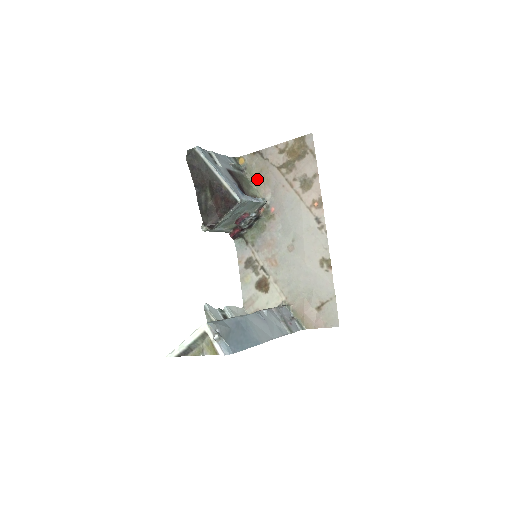
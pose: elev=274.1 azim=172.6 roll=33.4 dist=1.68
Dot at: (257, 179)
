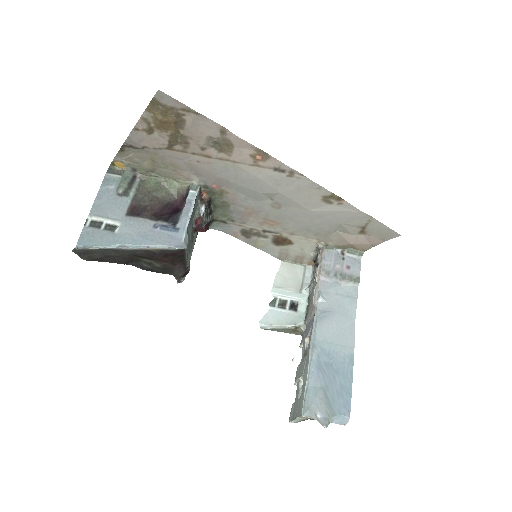
Dot at: (160, 171)
